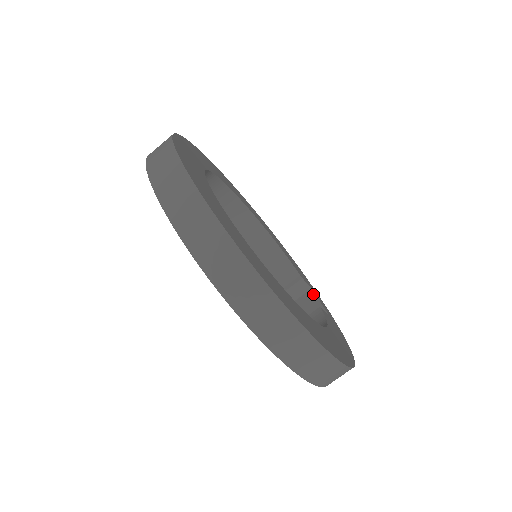
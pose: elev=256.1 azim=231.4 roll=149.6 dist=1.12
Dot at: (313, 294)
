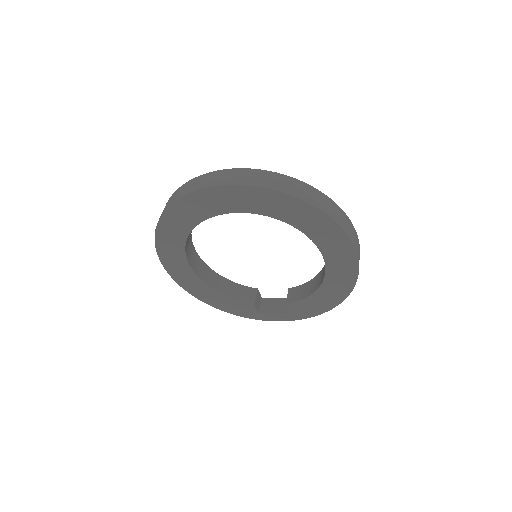
Dot at: (267, 299)
